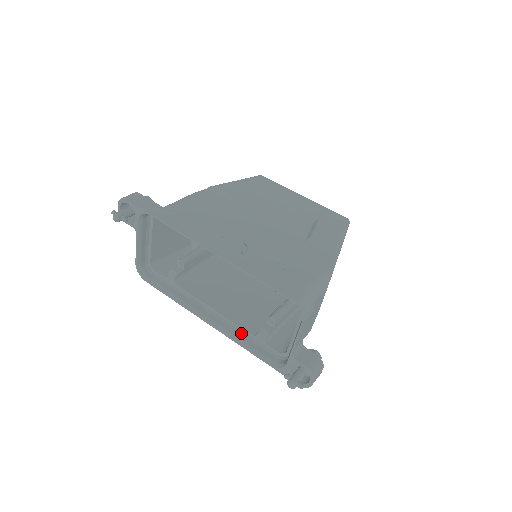
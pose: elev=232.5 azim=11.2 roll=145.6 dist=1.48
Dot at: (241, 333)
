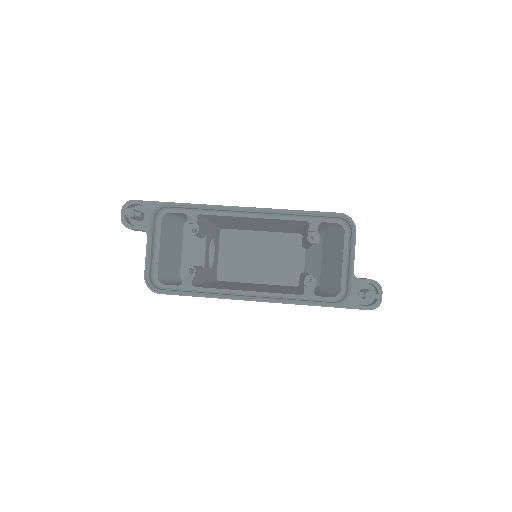
Dot at: (287, 298)
